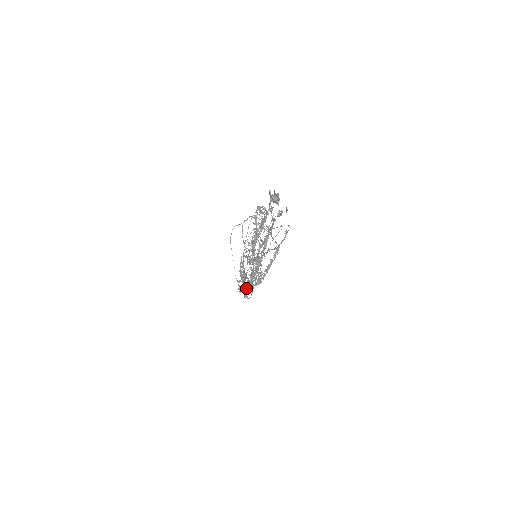
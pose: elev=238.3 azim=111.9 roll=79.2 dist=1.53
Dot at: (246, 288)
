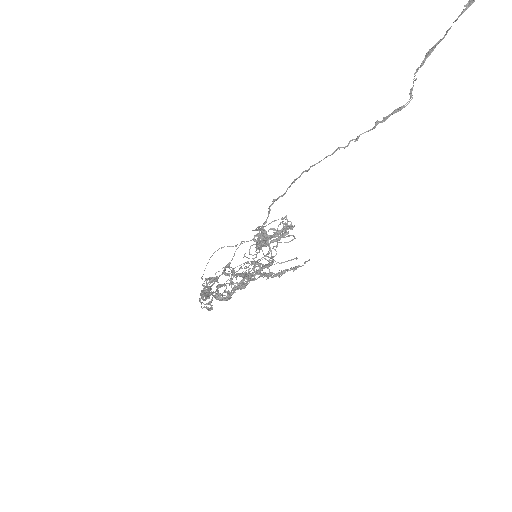
Dot at: occluded
